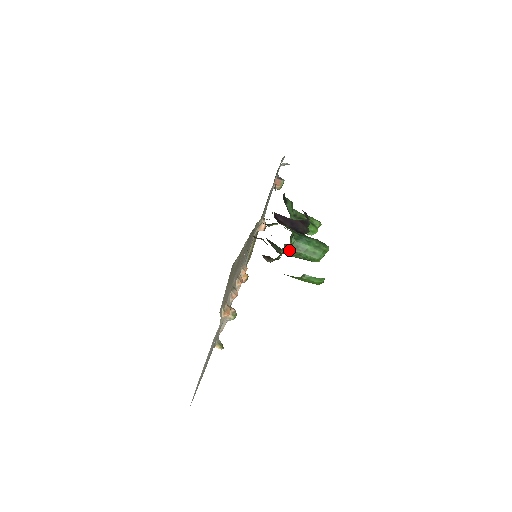
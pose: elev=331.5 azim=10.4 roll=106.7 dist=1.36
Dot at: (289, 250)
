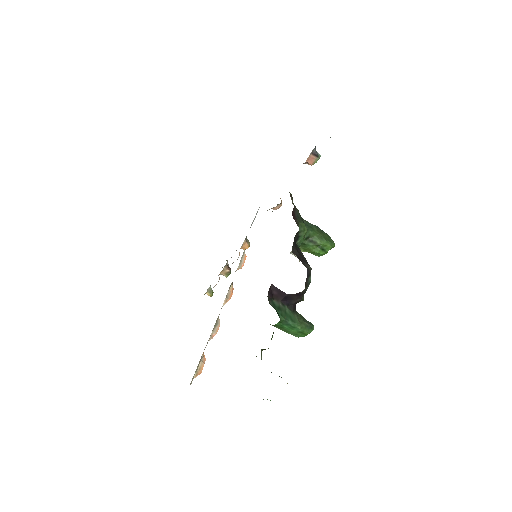
Dot at: (273, 325)
